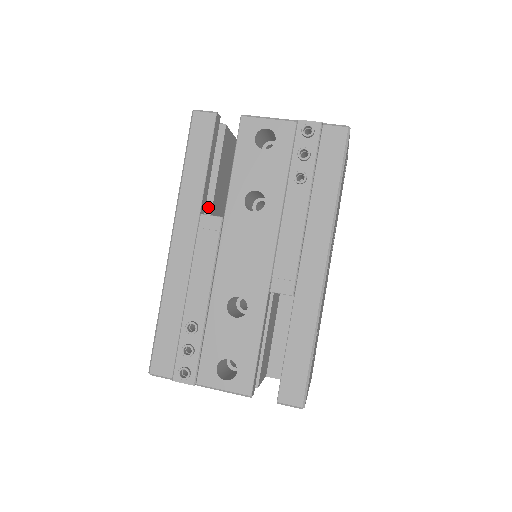
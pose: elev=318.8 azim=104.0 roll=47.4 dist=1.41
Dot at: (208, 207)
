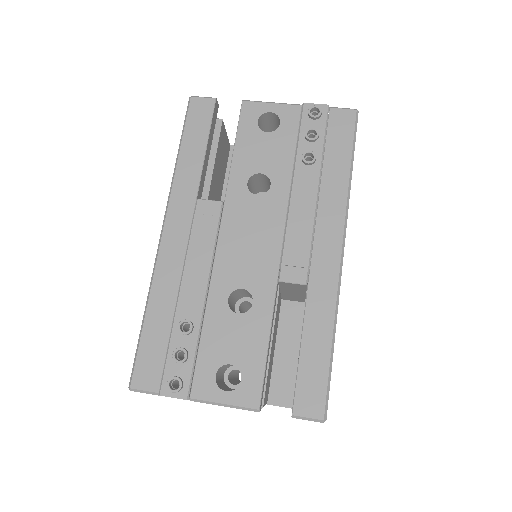
Dot at: occluded
